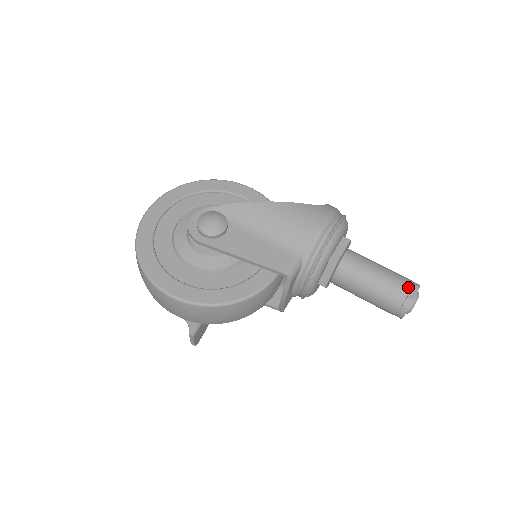
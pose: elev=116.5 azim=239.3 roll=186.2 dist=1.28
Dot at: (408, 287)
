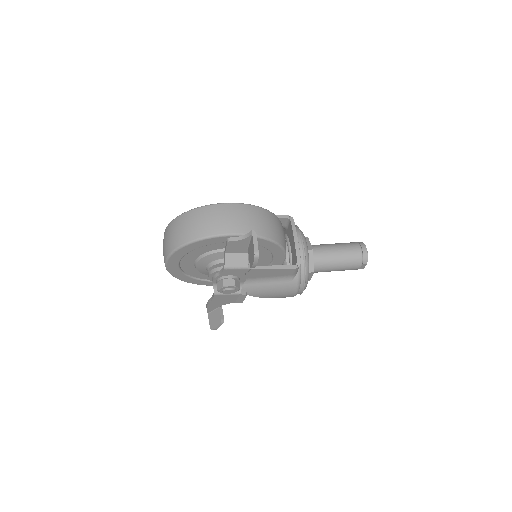
Dot at: occluded
